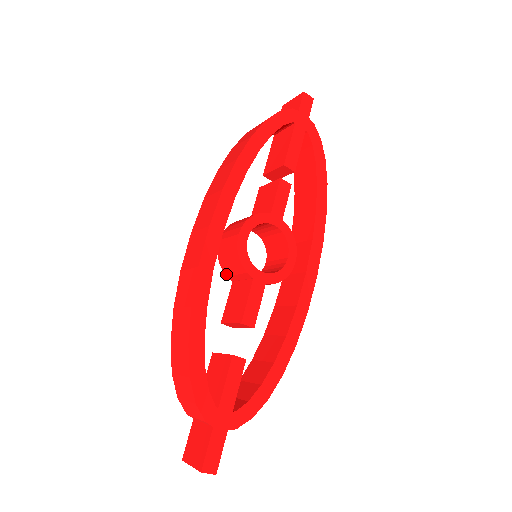
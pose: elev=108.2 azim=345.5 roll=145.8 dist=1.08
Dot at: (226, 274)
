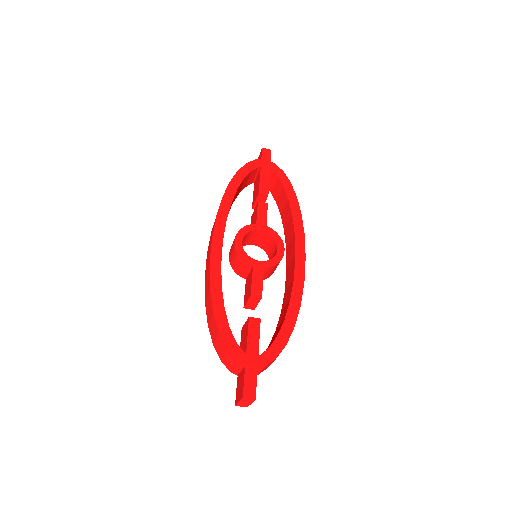
Dot at: (239, 275)
